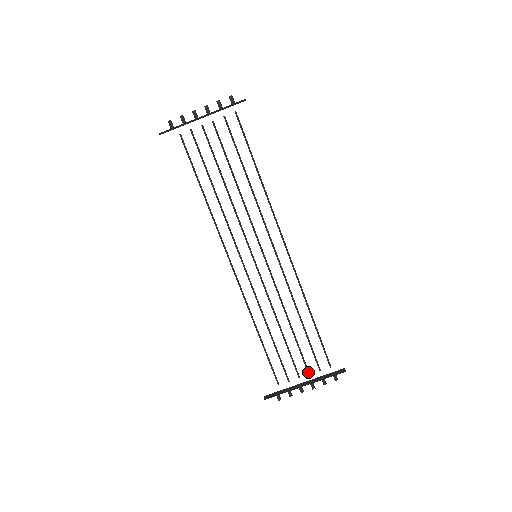
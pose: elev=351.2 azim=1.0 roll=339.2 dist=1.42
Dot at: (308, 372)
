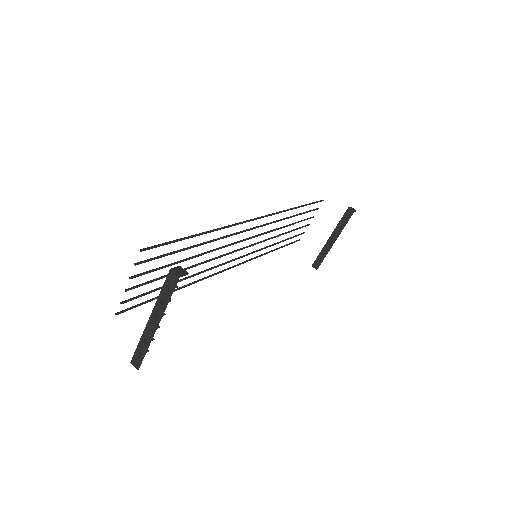
Dot at: occluded
